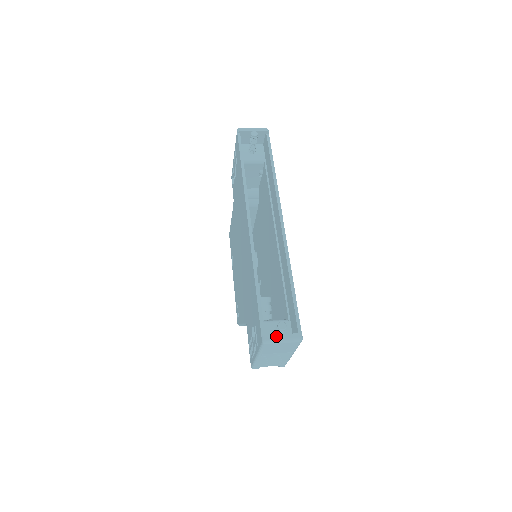
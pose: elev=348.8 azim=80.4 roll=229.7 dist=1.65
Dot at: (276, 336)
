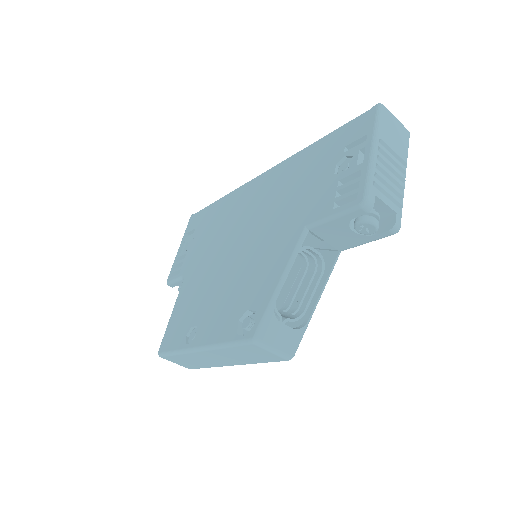
Dot at: occluded
